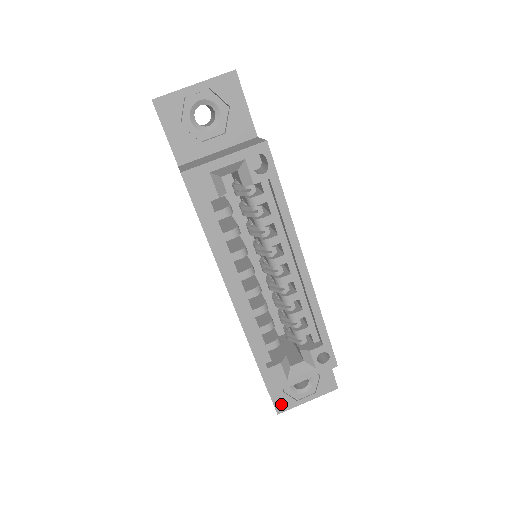
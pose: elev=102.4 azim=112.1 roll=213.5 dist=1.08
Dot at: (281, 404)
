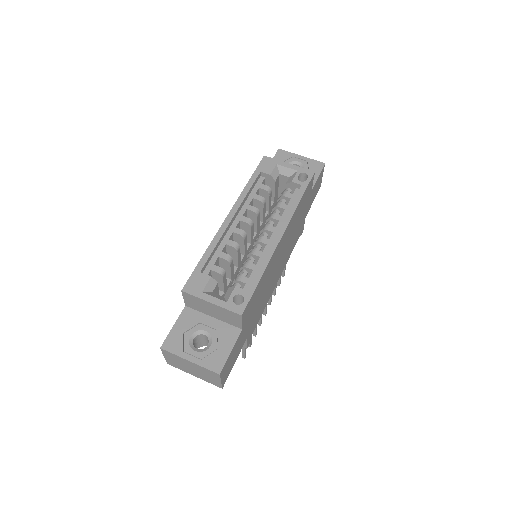
Dot at: (172, 342)
